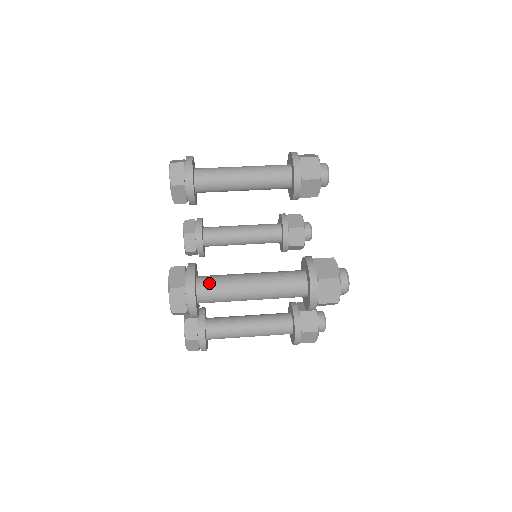
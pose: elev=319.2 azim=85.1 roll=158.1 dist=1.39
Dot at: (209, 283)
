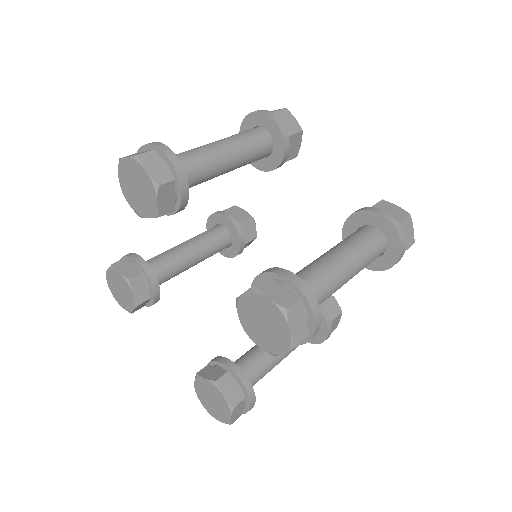
Dot at: (306, 283)
